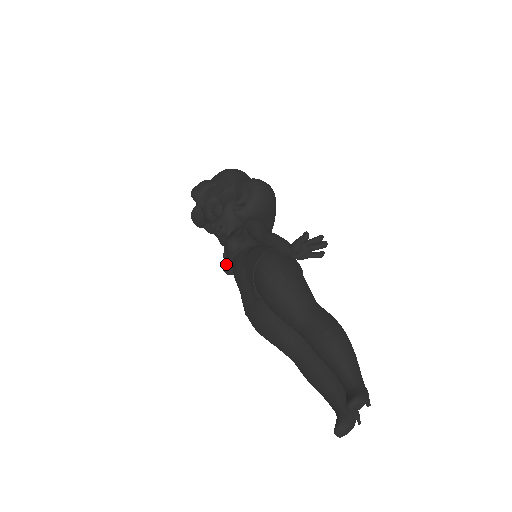
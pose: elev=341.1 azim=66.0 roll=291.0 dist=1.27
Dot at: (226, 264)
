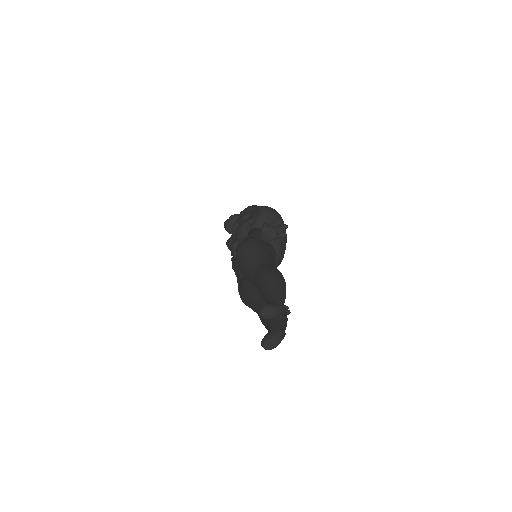
Dot at: occluded
